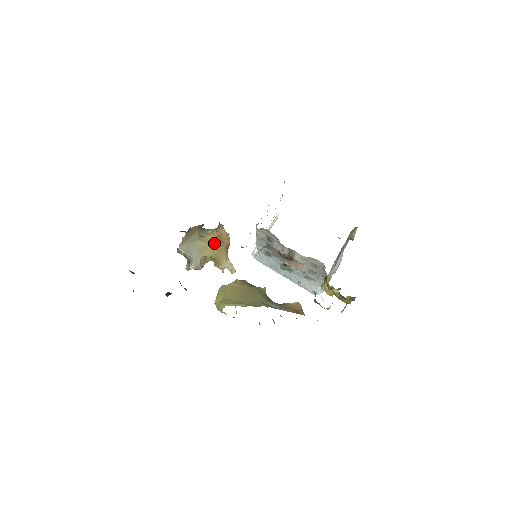
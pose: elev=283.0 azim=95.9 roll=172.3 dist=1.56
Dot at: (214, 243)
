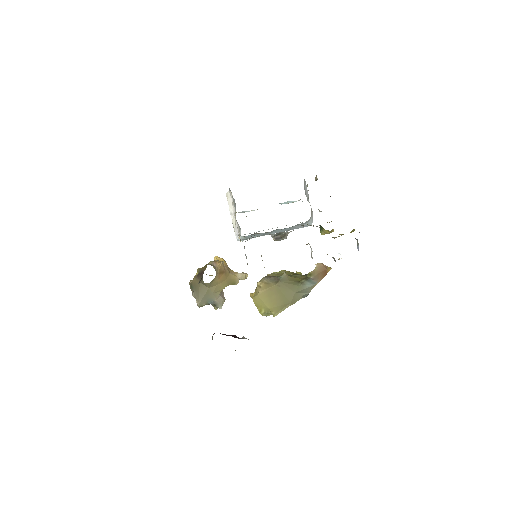
Dot at: (221, 279)
